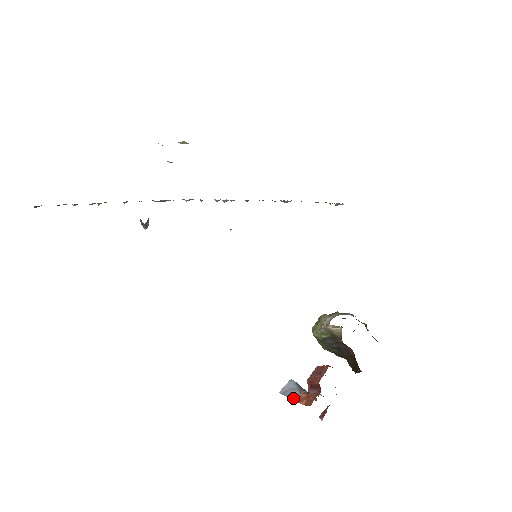
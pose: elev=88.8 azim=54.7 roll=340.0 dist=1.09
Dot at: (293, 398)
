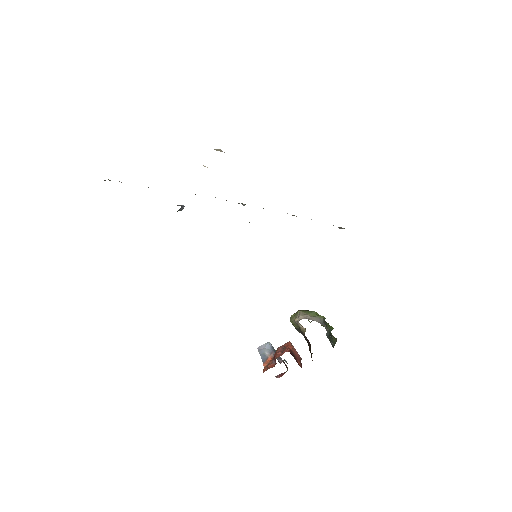
Dot at: (262, 357)
